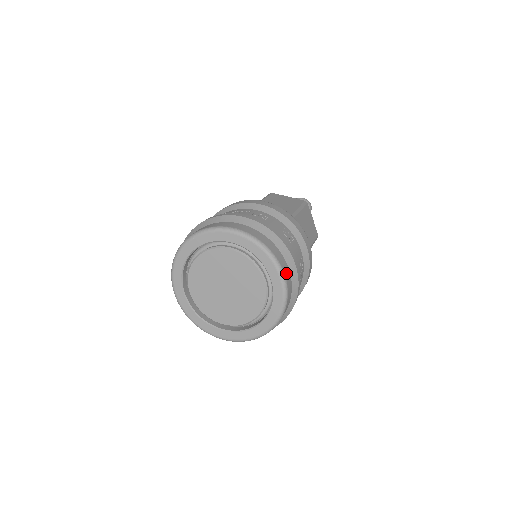
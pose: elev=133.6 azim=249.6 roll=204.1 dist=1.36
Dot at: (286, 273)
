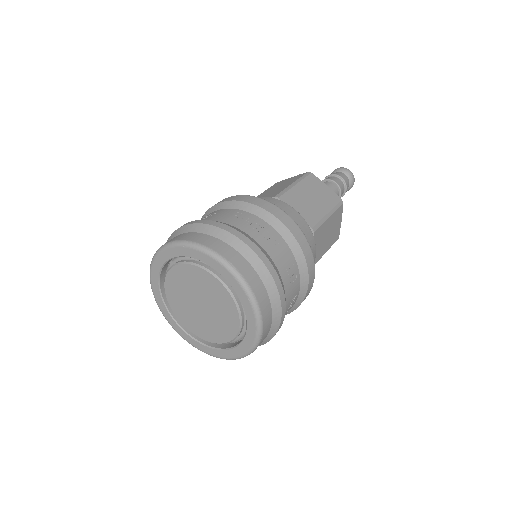
Dot at: (266, 326)
